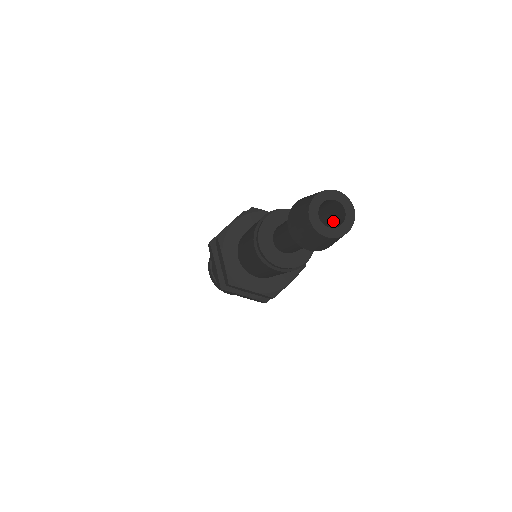
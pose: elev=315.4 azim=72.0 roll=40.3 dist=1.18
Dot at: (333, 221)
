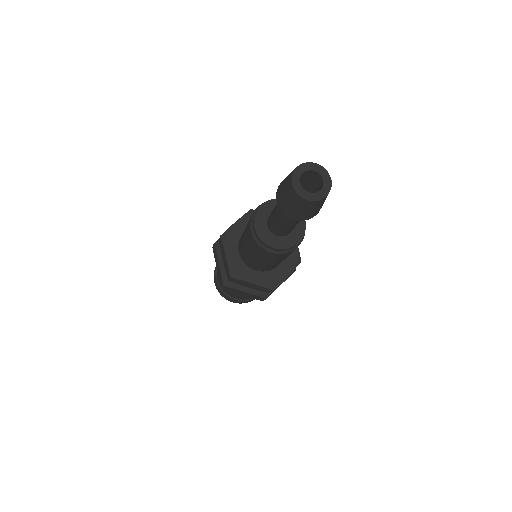
Dot at: occluded
